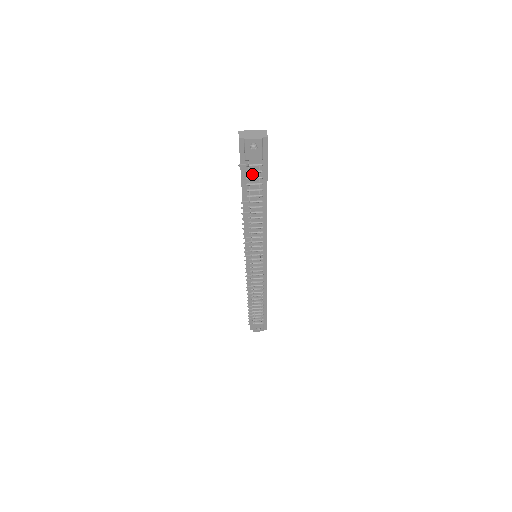
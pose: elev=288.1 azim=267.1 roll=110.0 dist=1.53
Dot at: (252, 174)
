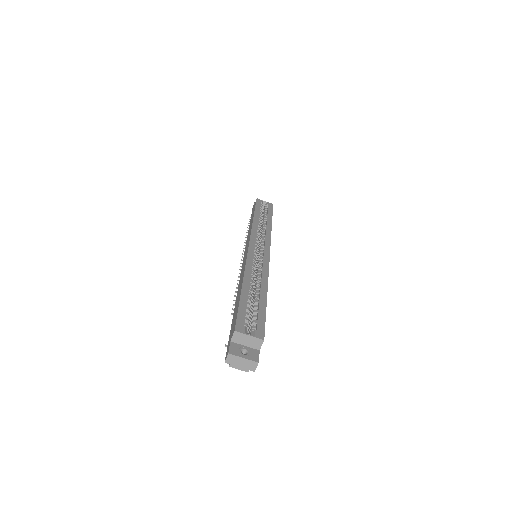
Dot at: occluded
